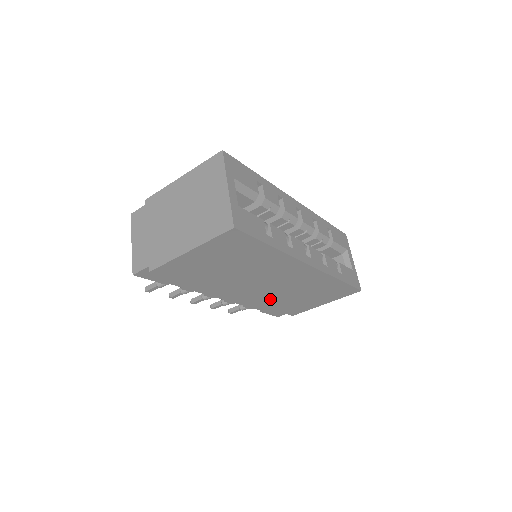
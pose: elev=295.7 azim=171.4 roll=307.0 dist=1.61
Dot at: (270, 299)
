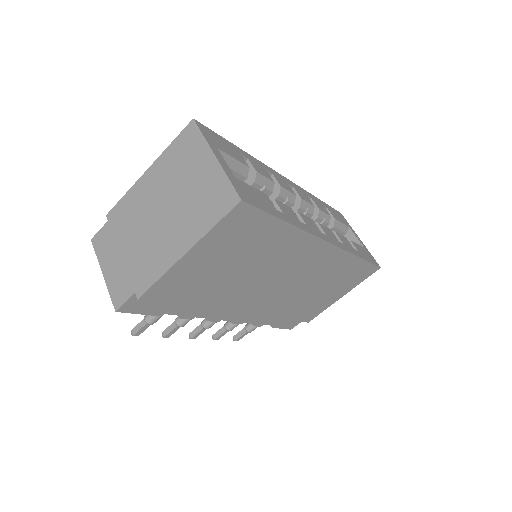
Dot at: (284, 305)
